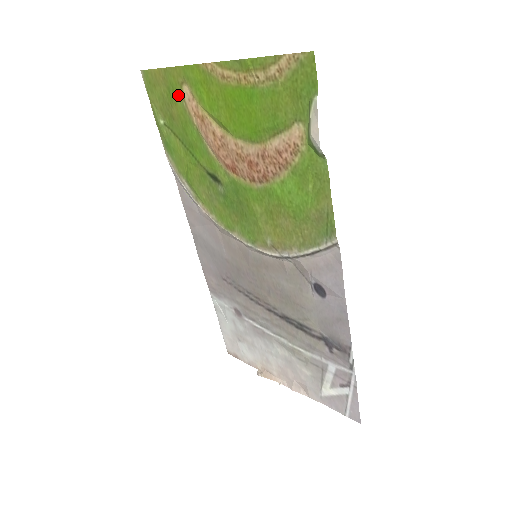
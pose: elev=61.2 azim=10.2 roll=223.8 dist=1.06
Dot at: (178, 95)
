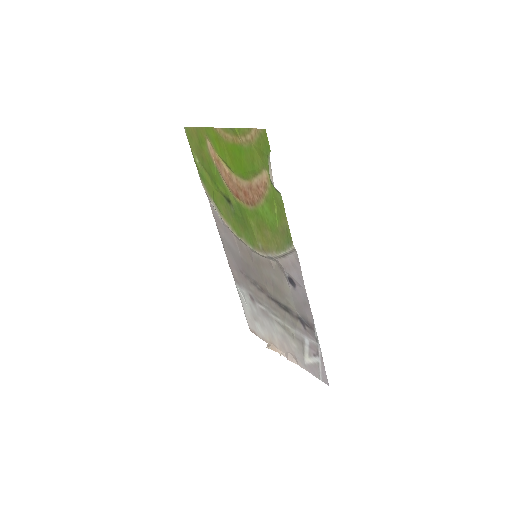
Dot at: (204, 145)
